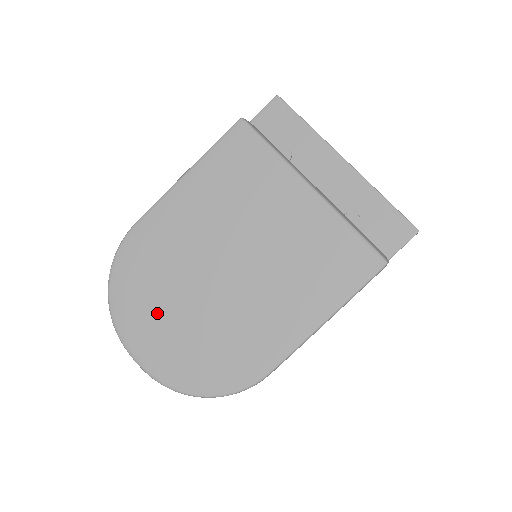
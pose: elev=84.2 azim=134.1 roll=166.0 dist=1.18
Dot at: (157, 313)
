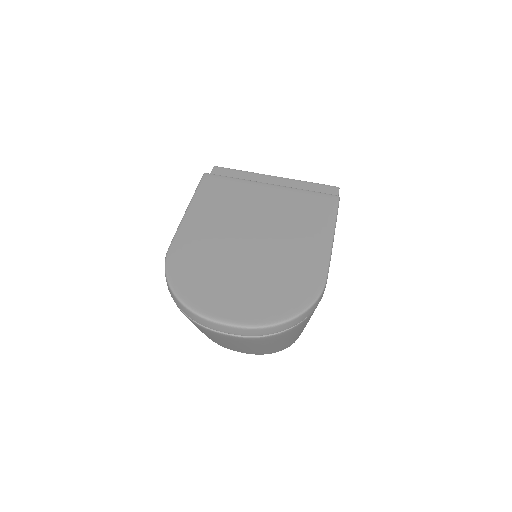
Dot at: (224, 286)
